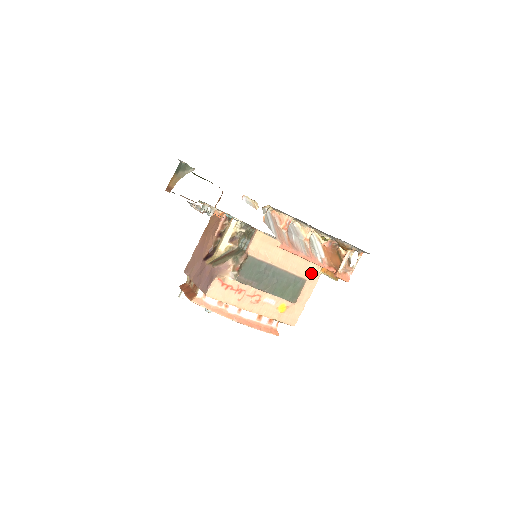
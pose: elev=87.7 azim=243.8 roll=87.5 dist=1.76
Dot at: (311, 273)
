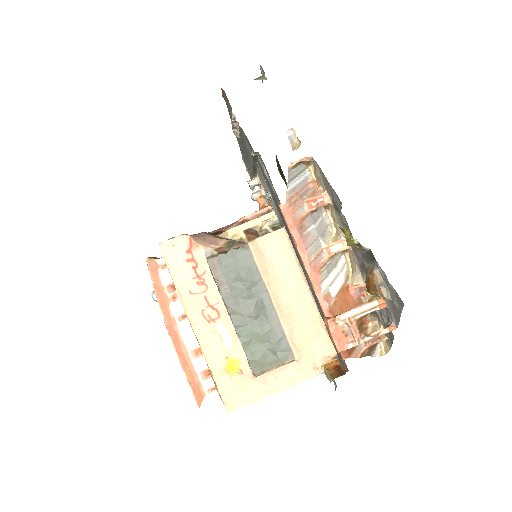
Dot at: (309, 357)
